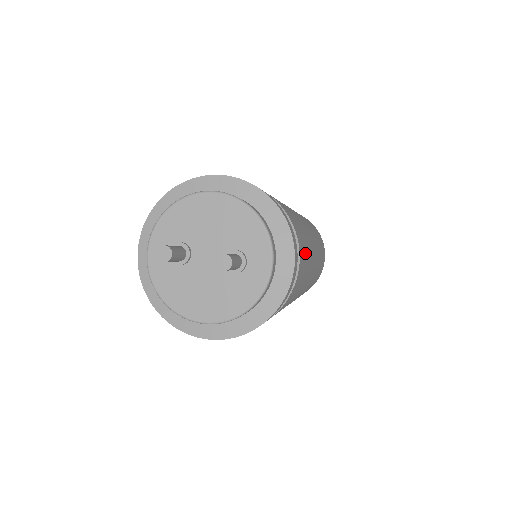
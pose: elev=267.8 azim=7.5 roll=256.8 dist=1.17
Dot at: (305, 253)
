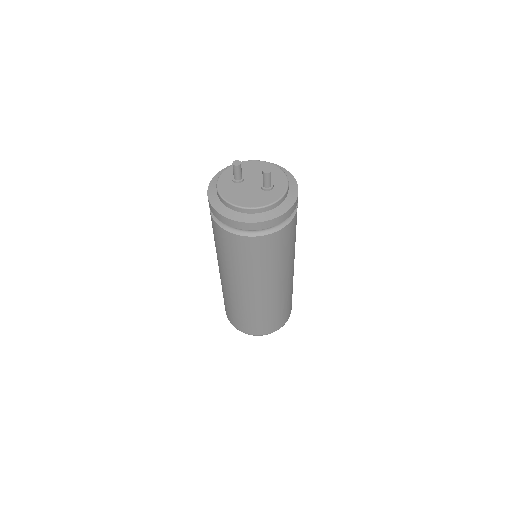
Dot at: occluded
